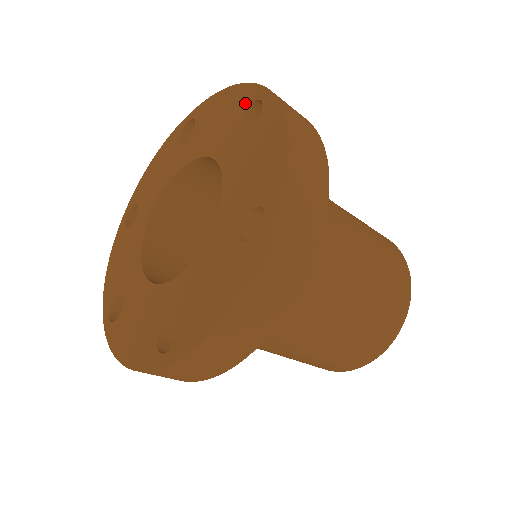
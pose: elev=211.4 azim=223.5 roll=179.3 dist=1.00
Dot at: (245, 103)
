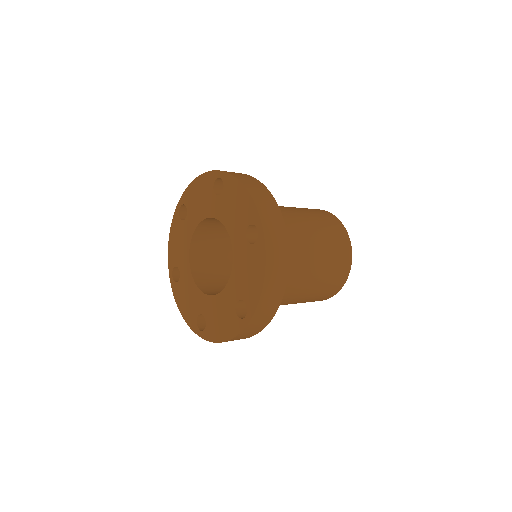
Dot at: (250, 219)
